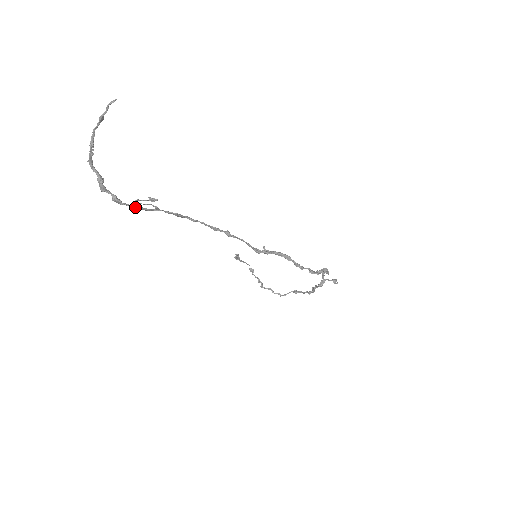
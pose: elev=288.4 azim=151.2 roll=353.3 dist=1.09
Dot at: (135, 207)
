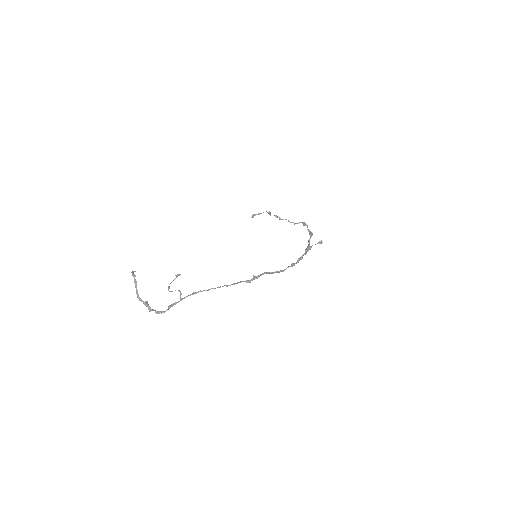
Dot at: (169, 308)
